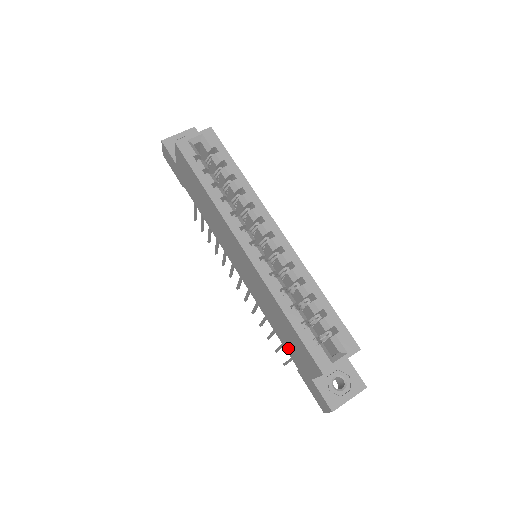
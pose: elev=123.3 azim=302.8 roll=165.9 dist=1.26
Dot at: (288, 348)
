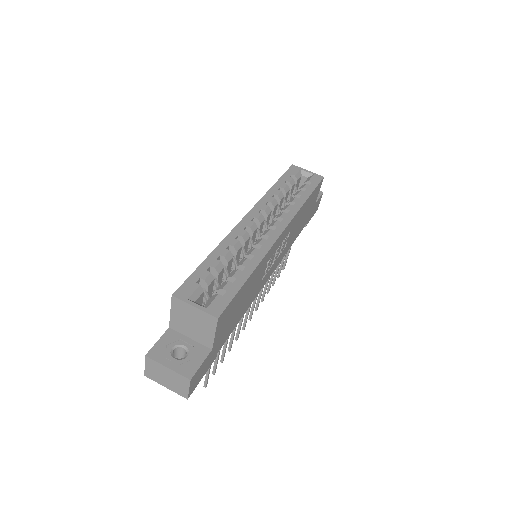
Dot at: occluded
